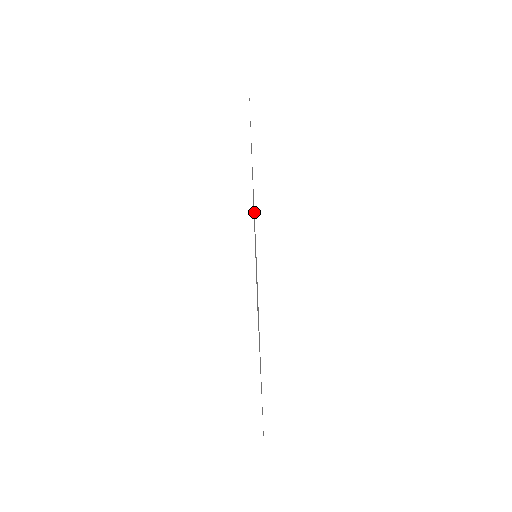
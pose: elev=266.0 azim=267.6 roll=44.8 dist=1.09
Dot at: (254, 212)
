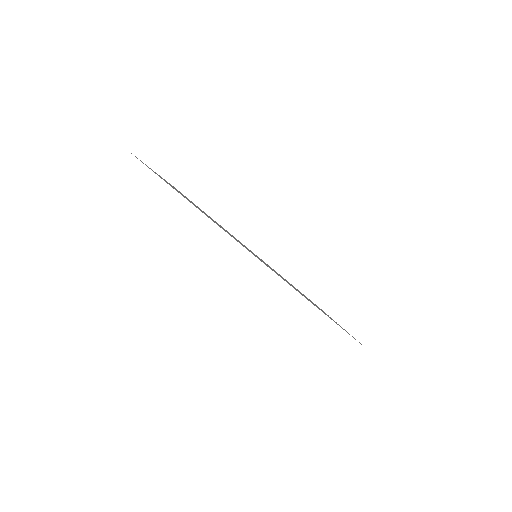
Dot at: occluded
